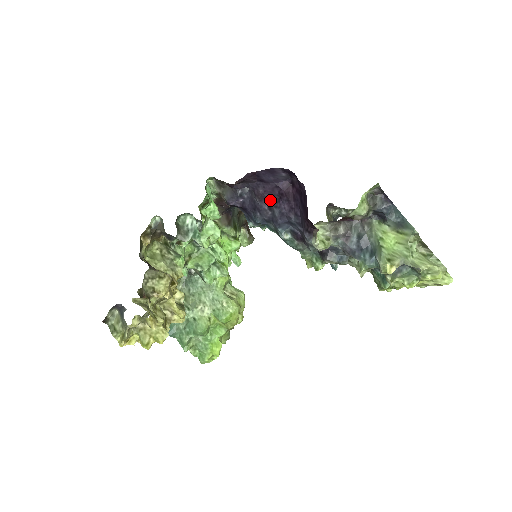
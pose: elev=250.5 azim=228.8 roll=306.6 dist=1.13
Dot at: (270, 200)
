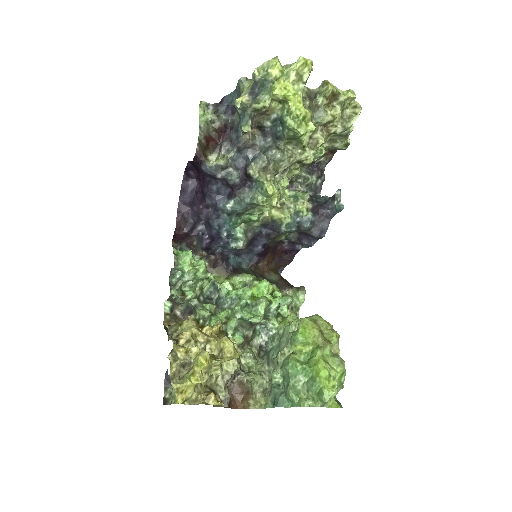
Dot at: (202, 204)
